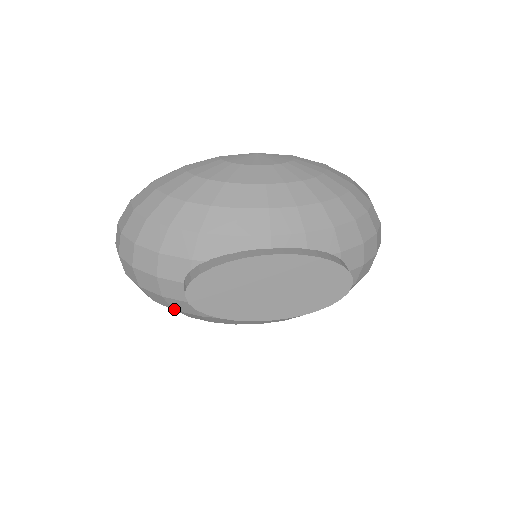
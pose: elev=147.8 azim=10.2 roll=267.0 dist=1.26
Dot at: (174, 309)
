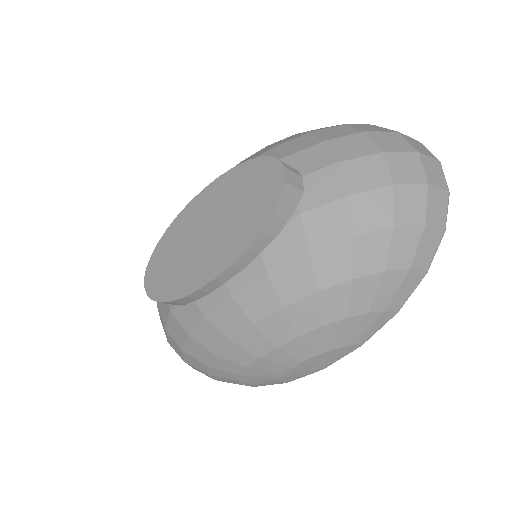
Dot at: (181, 348)
